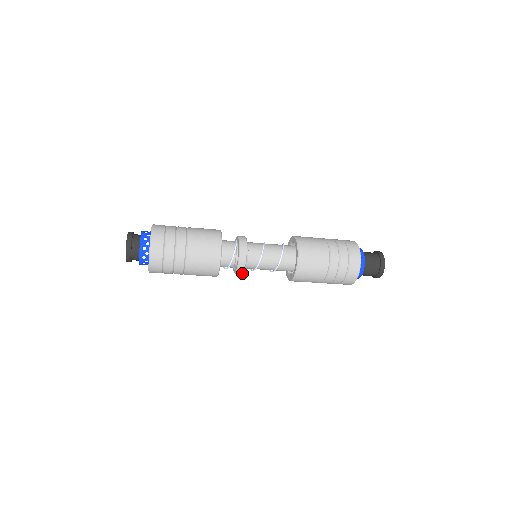
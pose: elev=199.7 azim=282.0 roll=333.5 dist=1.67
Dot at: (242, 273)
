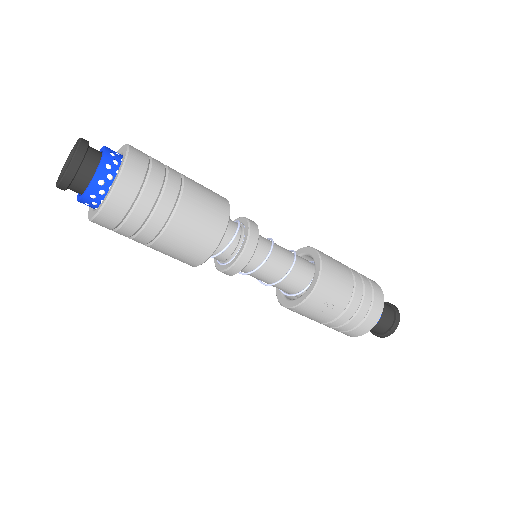
Dot at: (248, 259)
